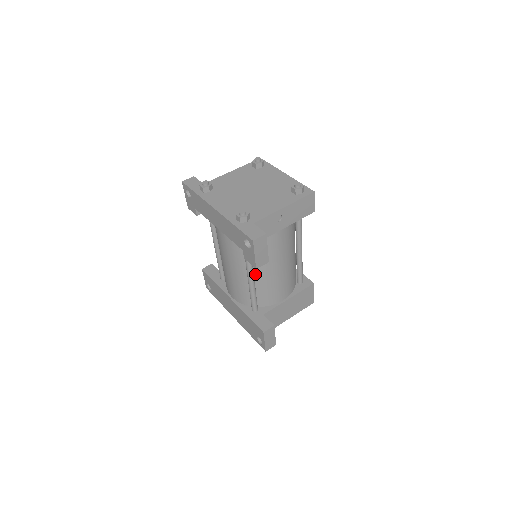
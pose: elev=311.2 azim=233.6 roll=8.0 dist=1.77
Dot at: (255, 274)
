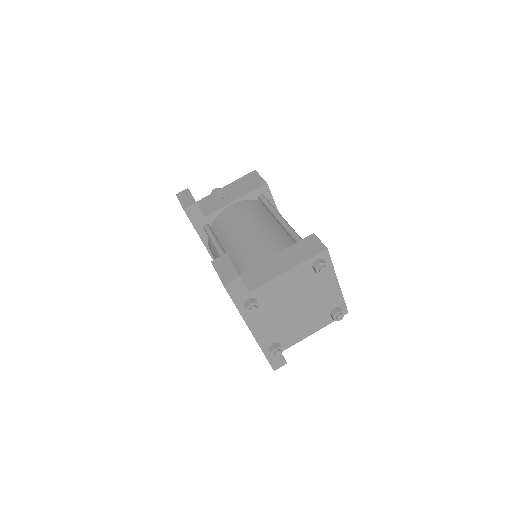
Dot at: occluded
